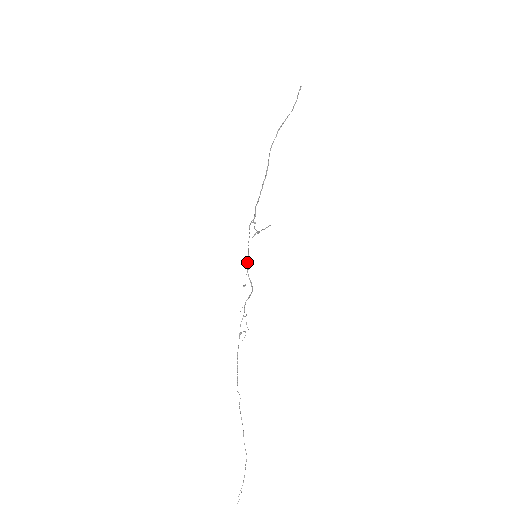
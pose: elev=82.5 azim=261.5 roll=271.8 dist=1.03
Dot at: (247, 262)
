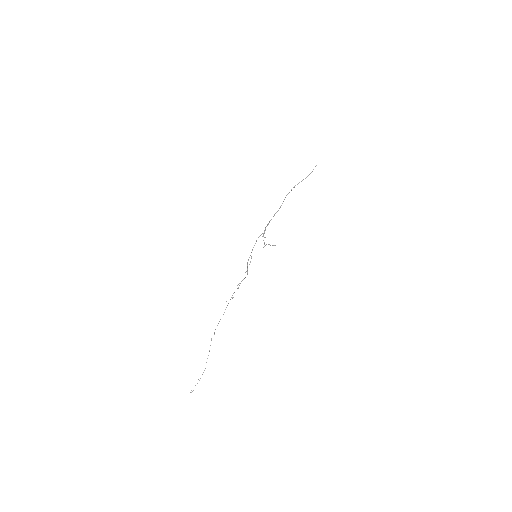
Dot at: (249, 257)
